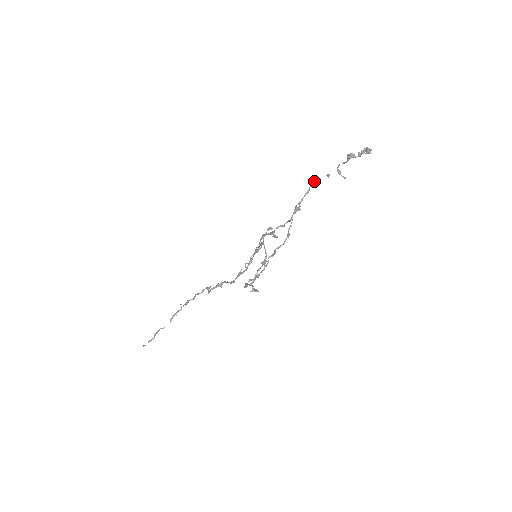
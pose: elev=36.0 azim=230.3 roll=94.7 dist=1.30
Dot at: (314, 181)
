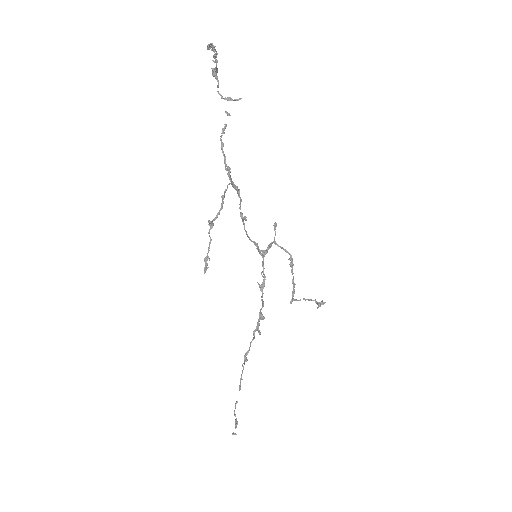
Dot at: occluded
